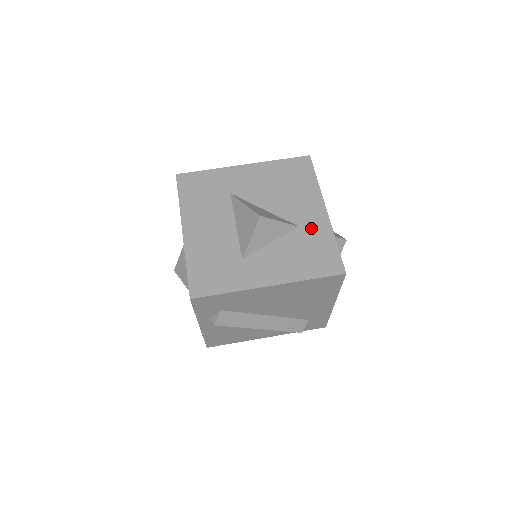
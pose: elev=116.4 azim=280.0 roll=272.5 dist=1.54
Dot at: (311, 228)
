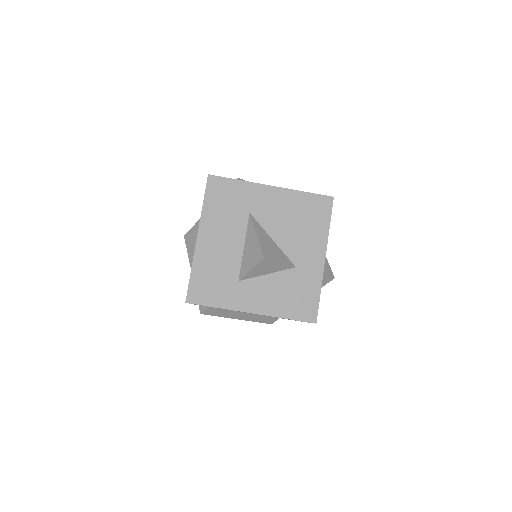
Dot at: (305, 272)
